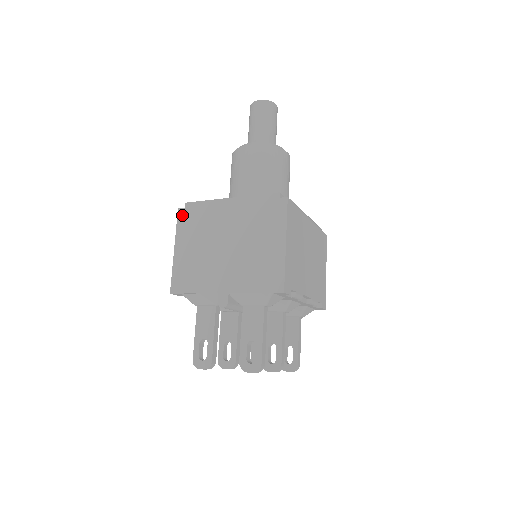
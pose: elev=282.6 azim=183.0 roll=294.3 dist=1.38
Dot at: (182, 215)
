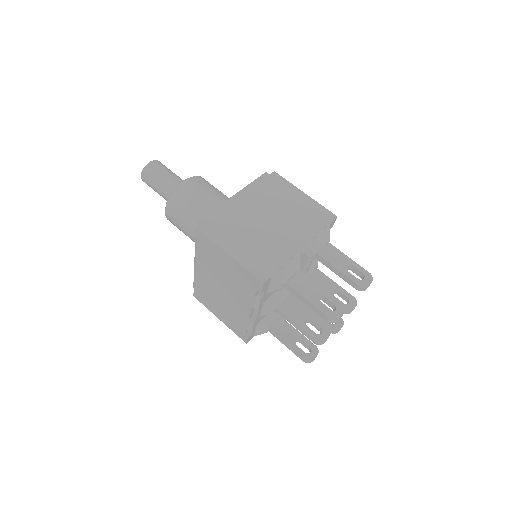
Dot at: (206, 229)
